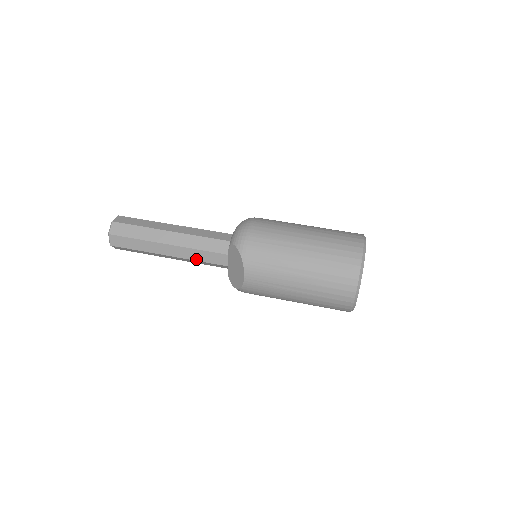
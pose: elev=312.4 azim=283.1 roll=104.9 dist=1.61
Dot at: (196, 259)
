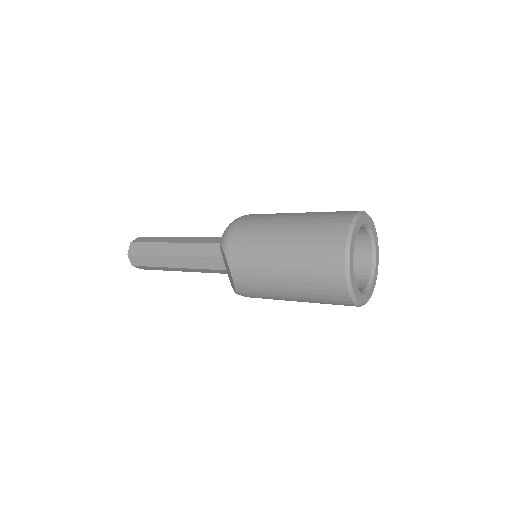
Dot at: (198, 267)
